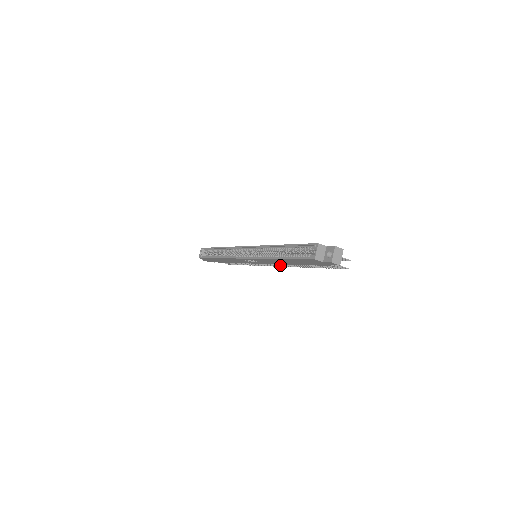
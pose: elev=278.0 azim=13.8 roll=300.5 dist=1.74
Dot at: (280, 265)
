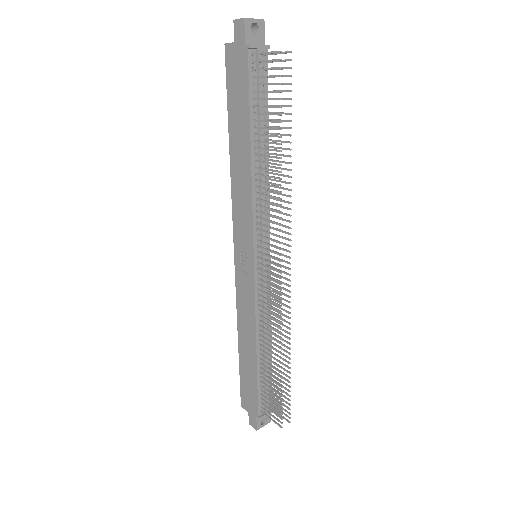
Dot at: (274, 240)
